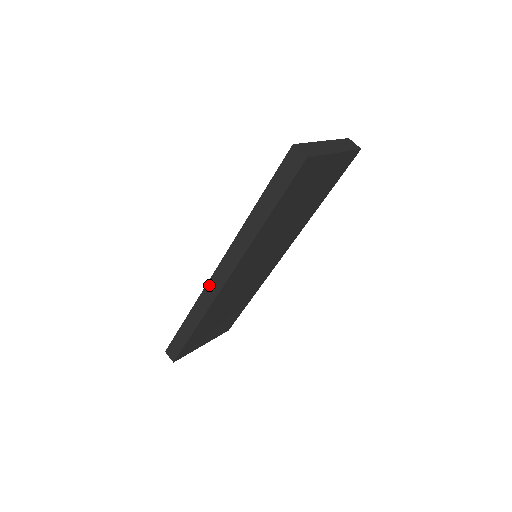
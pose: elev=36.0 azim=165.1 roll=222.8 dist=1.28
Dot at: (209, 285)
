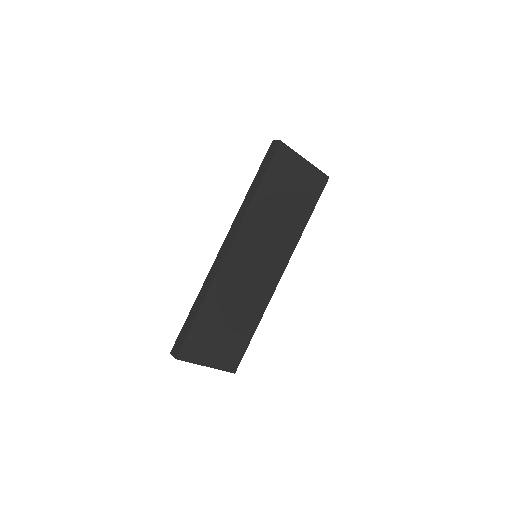
Dot at: (215, 263)
